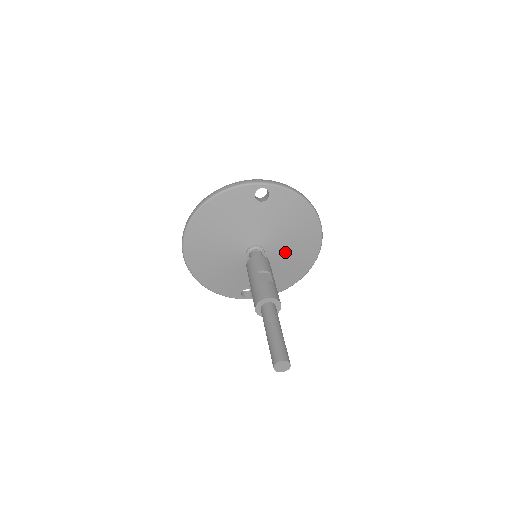
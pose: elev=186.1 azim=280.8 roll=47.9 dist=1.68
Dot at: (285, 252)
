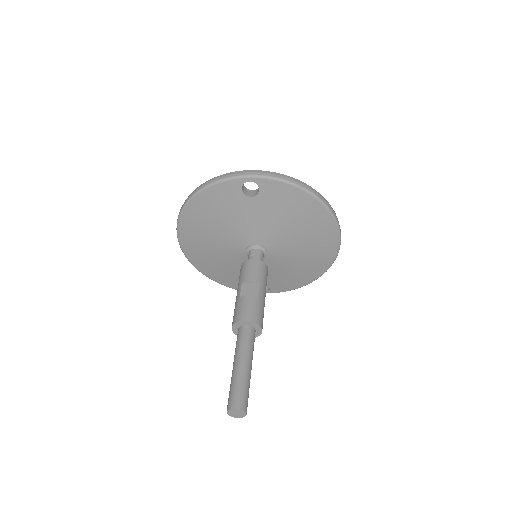
Dot at: (294, 249)
